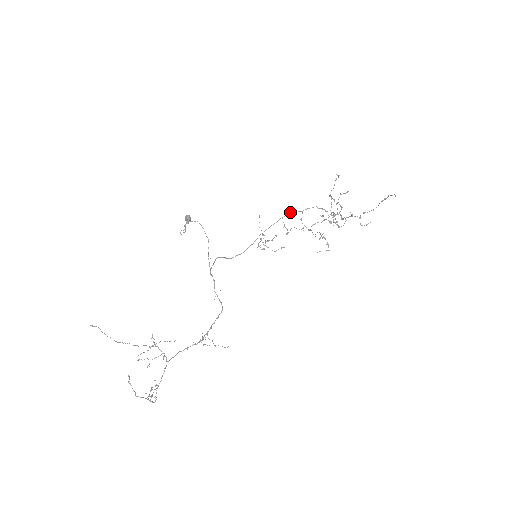
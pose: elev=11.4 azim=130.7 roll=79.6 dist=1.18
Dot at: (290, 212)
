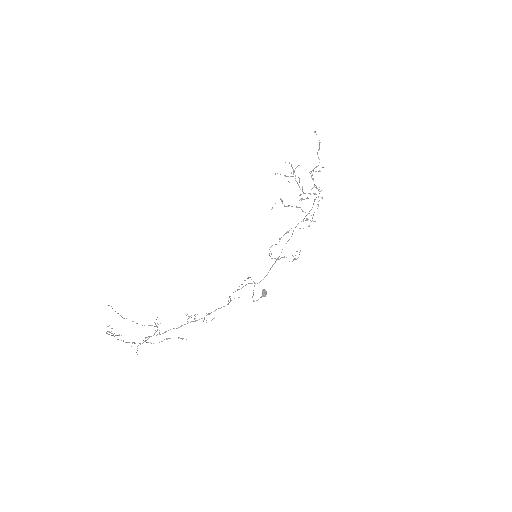
Dot at: occluded
